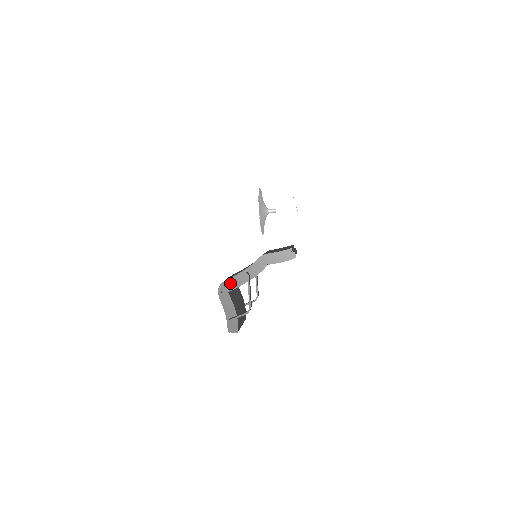
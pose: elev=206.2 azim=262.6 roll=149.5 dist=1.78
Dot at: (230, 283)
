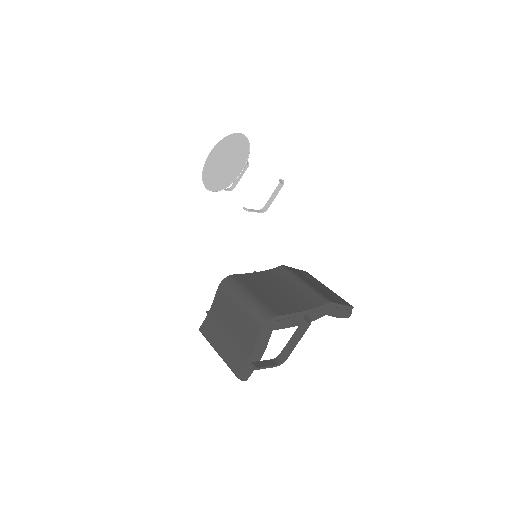
Dot at: (282, 320)
